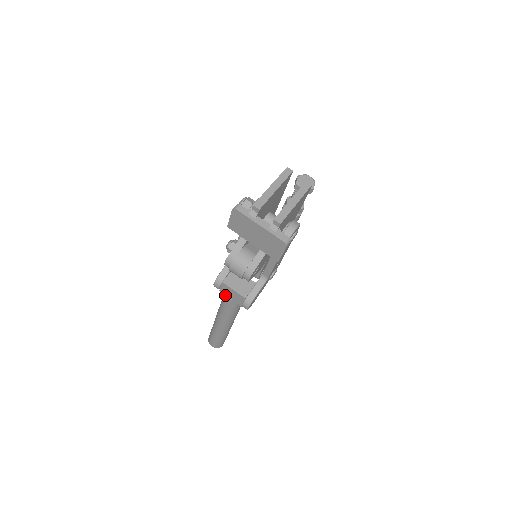
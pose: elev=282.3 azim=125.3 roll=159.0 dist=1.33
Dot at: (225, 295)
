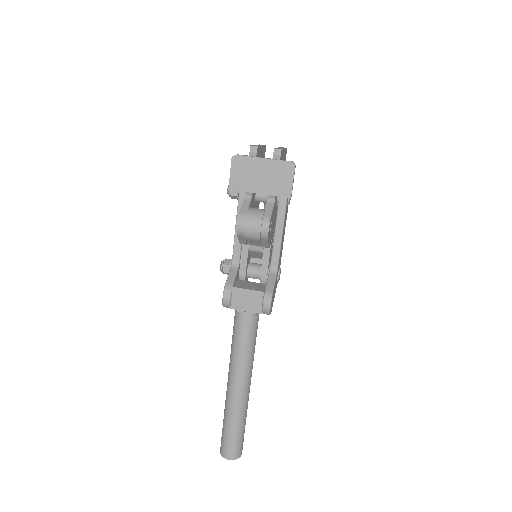
Dot at: (238, 311)
